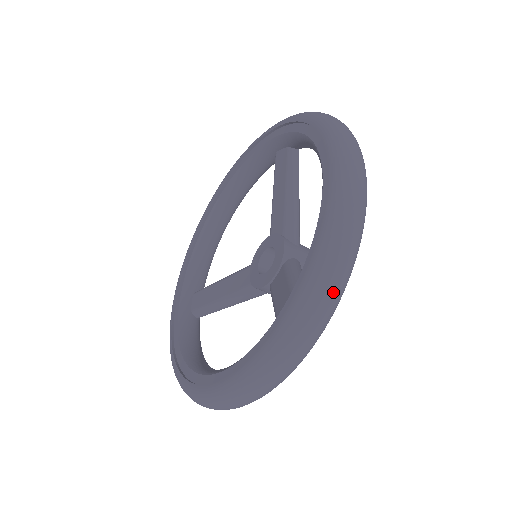
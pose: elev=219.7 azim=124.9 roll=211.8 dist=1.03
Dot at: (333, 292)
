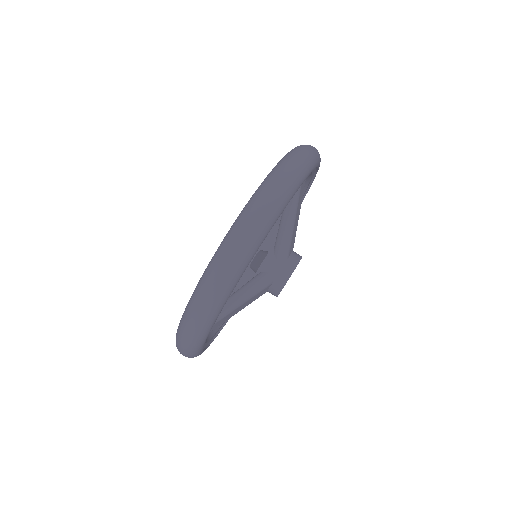
Dot at: occluded
